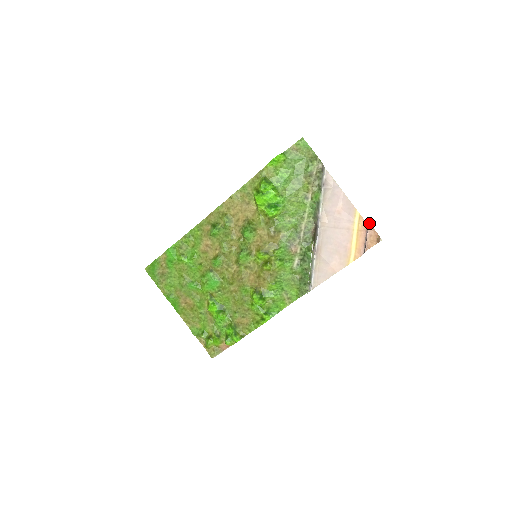
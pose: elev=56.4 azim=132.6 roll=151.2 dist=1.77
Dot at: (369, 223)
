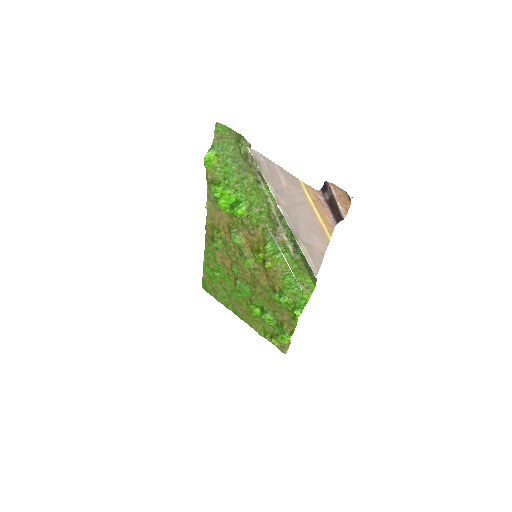
Dot at: (329, 183)
